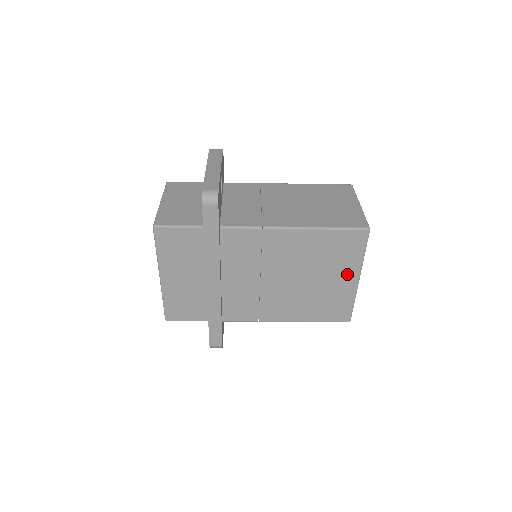
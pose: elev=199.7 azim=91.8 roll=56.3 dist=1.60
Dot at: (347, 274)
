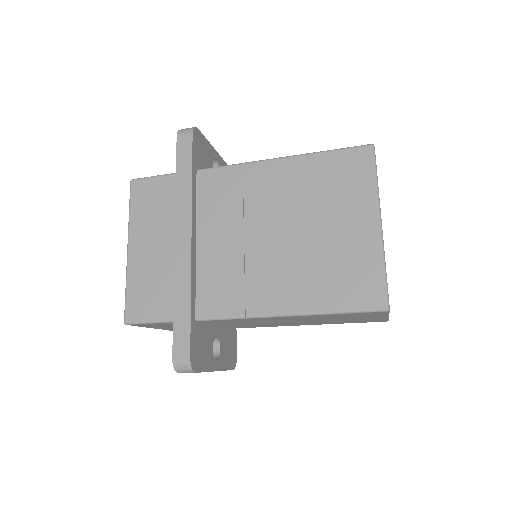
Dot at: (360, 216)
